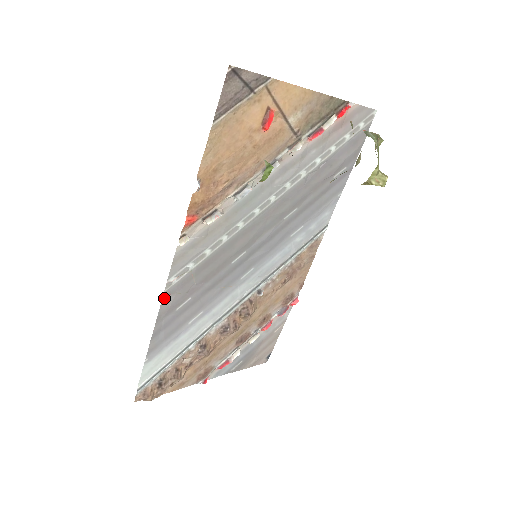
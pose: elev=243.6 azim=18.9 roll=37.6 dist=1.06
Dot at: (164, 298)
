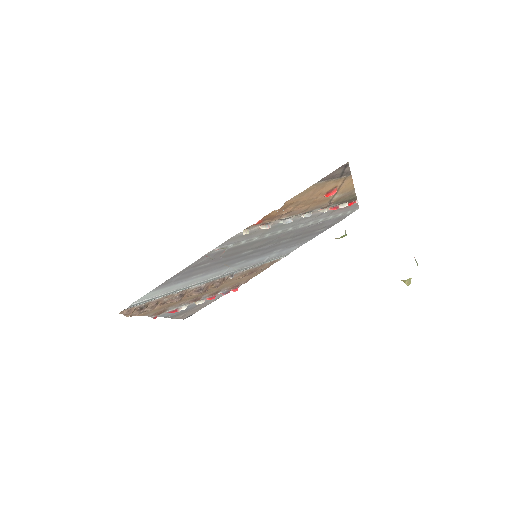
Dot at: (202, 257)
